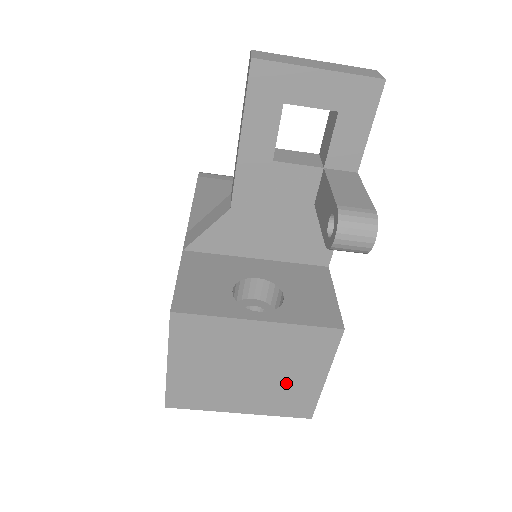
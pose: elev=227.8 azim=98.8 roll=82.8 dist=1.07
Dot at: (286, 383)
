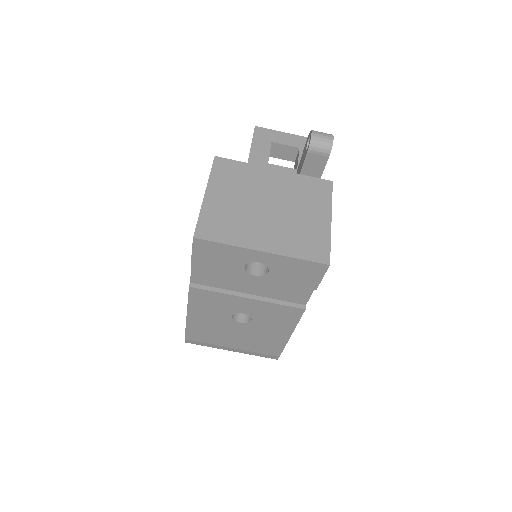
Dot at: (300, 222)
